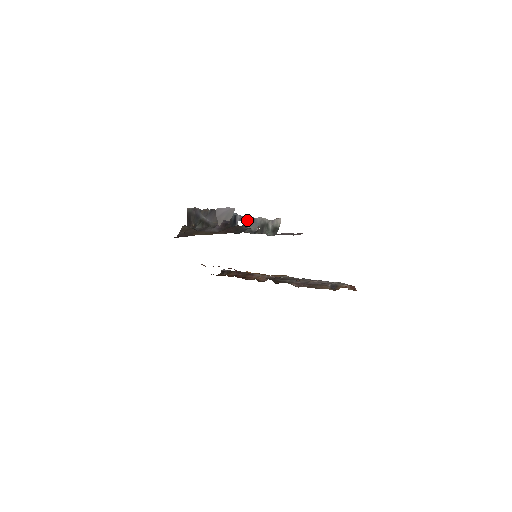
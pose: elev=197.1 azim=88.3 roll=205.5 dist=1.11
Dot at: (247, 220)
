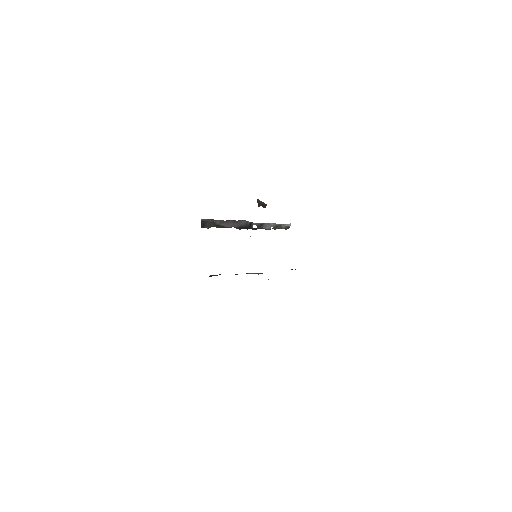
Dot at: (262, 224)
